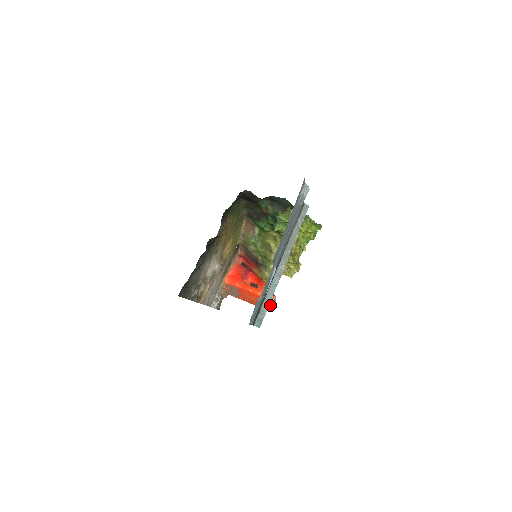
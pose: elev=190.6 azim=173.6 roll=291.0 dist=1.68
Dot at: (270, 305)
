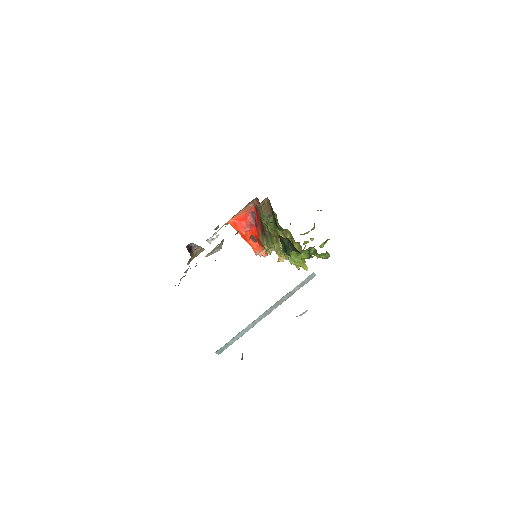
Dot at: occluded
